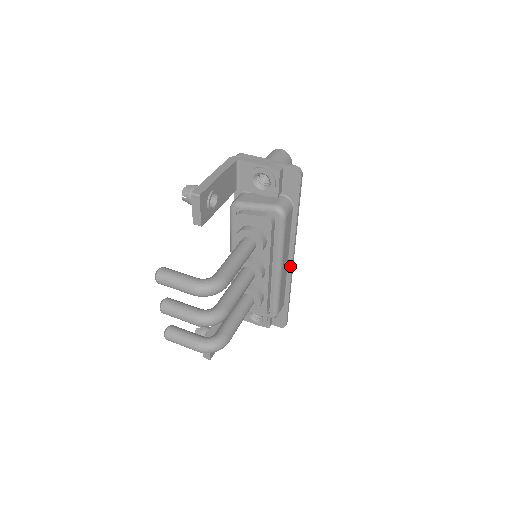
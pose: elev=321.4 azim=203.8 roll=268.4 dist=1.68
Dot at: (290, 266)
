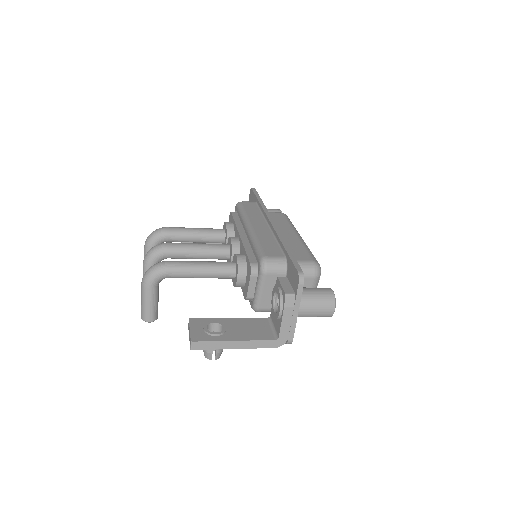
Dot at: (271, 227)
